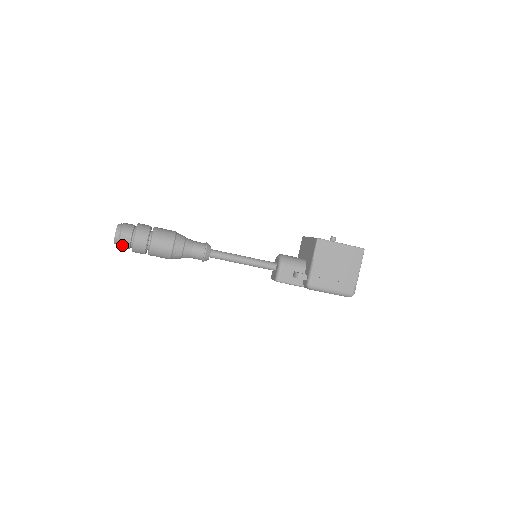
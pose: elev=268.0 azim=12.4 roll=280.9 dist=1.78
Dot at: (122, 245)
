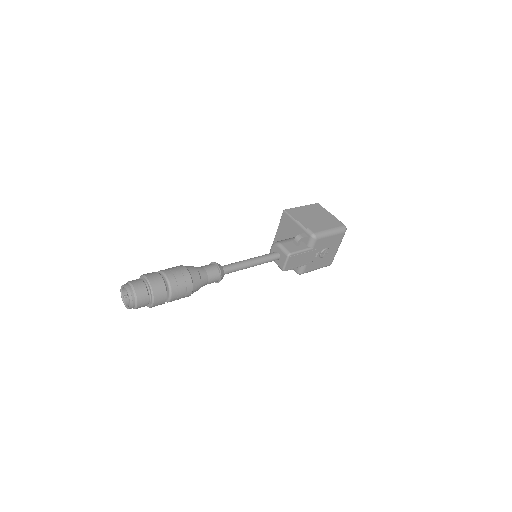
Dot at: (139, 296)
